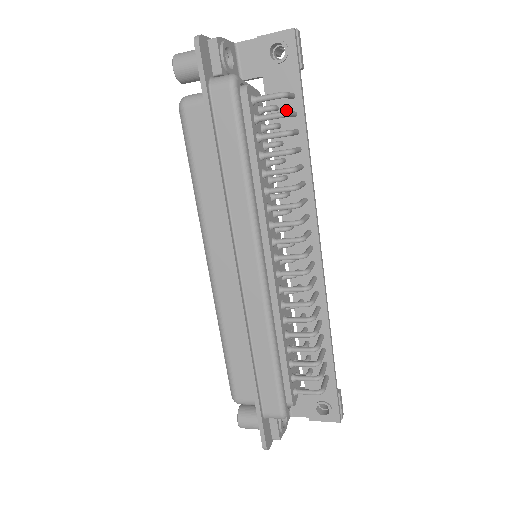
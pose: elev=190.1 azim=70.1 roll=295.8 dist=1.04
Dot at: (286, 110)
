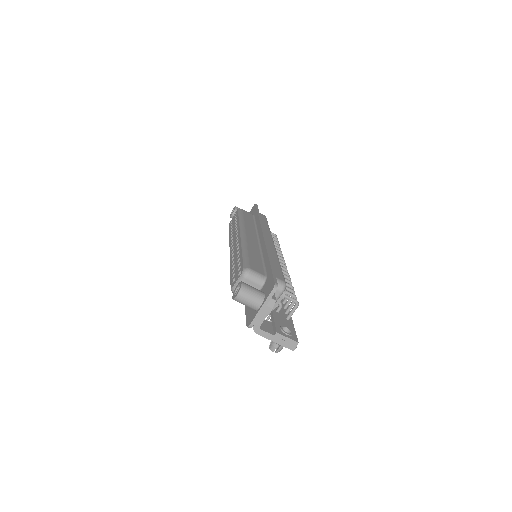
Dot at: occluded
